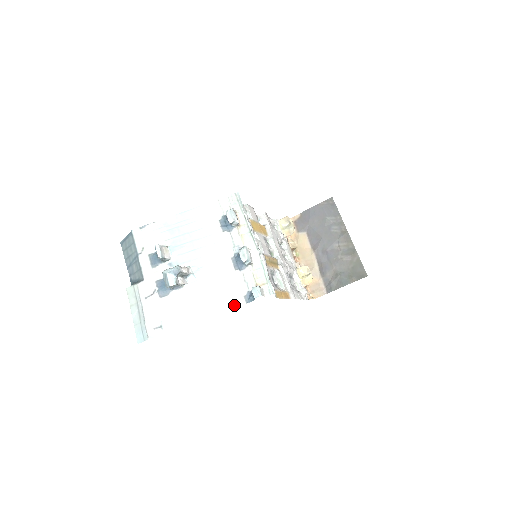
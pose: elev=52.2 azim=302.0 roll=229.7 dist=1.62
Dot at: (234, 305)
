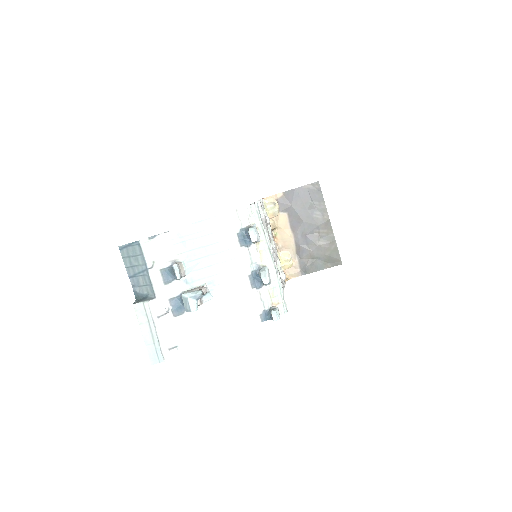
Dot at: (250, 324)
